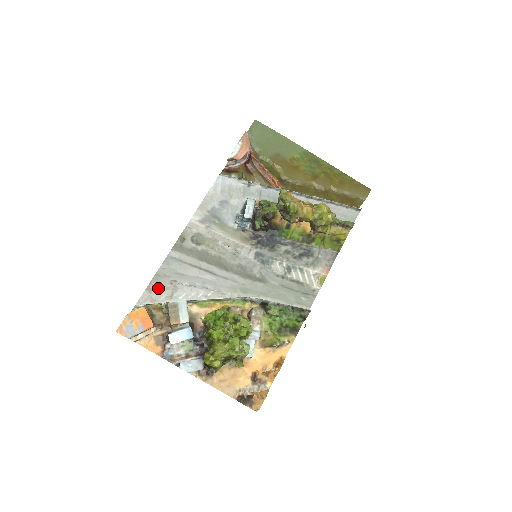
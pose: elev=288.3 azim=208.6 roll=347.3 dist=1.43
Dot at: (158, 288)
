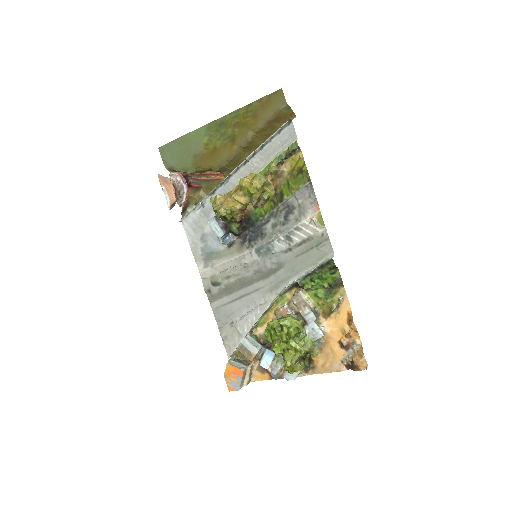
Dot at: (228, 336)
